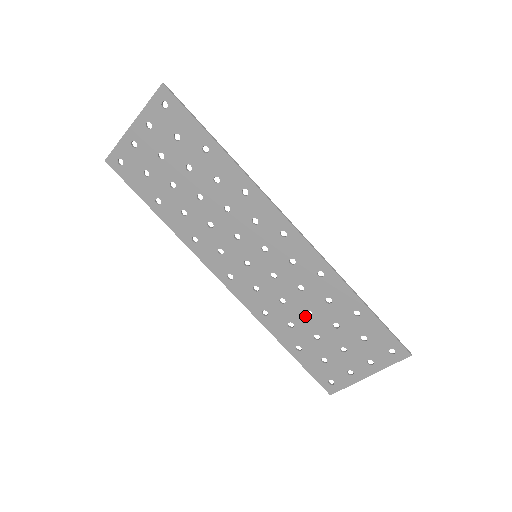
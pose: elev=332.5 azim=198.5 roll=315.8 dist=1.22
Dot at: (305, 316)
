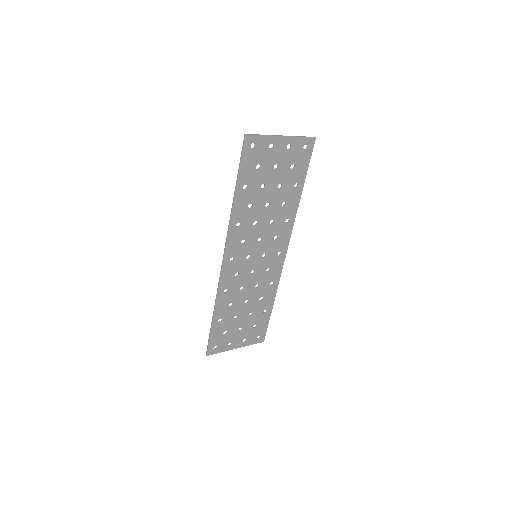
Dot at: (243, 302)
